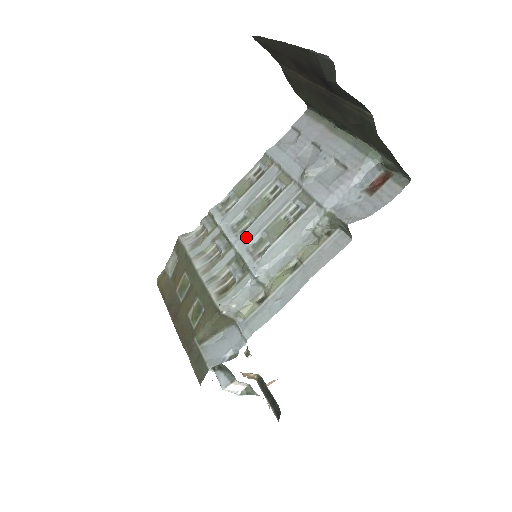
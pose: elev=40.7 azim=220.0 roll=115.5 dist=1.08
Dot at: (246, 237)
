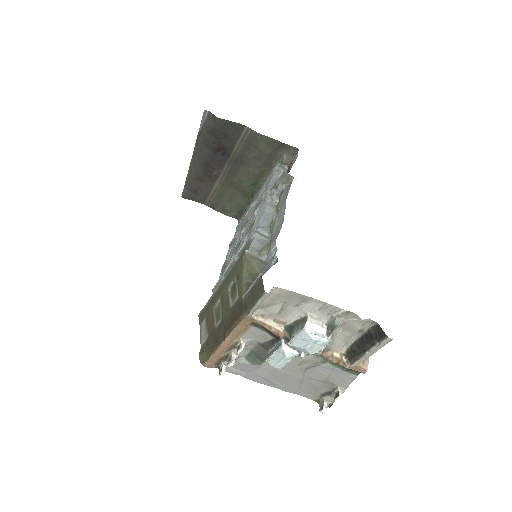
Dot at: occluded
